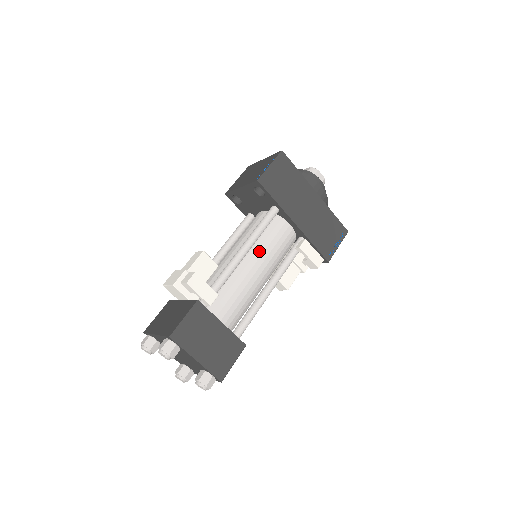
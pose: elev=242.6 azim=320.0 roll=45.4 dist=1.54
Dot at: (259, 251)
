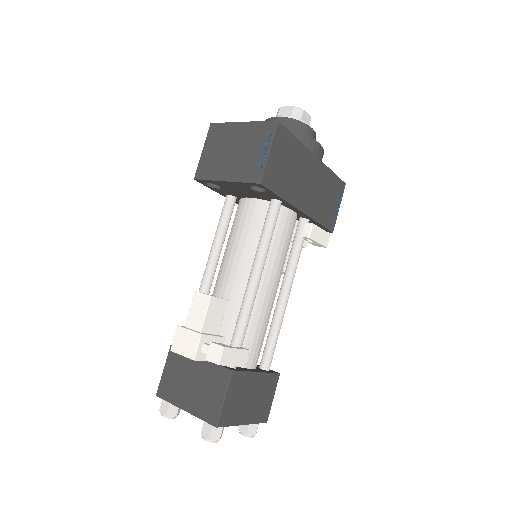
Dot at: (270, 264)
